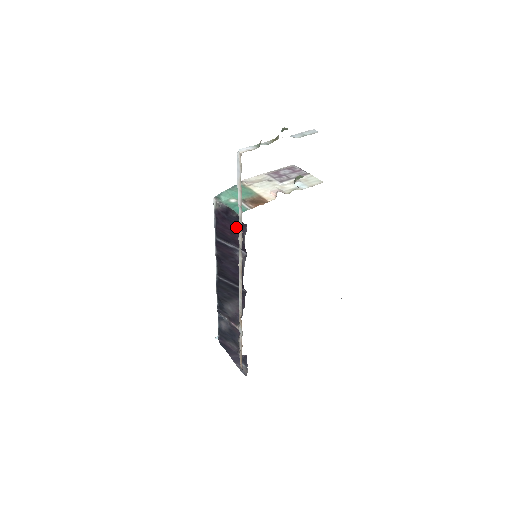
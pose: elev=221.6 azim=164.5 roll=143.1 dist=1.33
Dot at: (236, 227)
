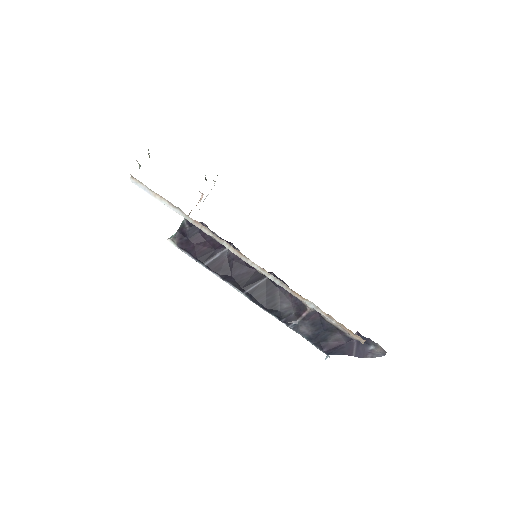
Dot at: (200, 235)
